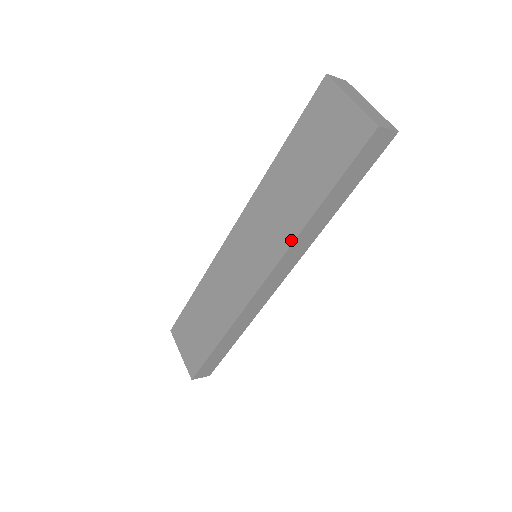
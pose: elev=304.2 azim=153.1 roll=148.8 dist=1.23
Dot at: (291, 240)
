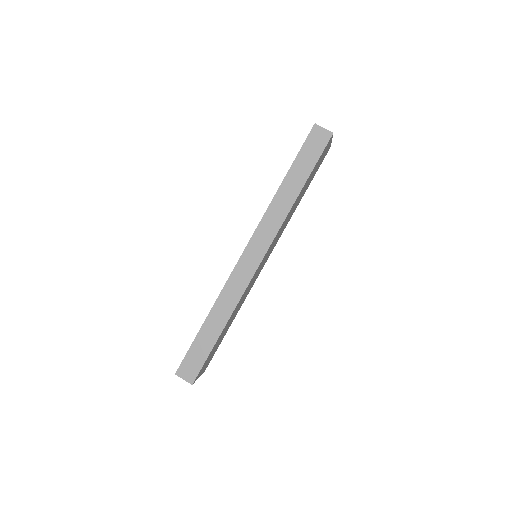
Dot at: (266, 210)
